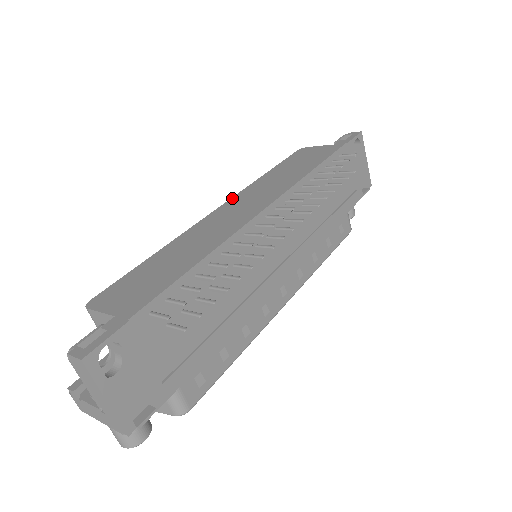
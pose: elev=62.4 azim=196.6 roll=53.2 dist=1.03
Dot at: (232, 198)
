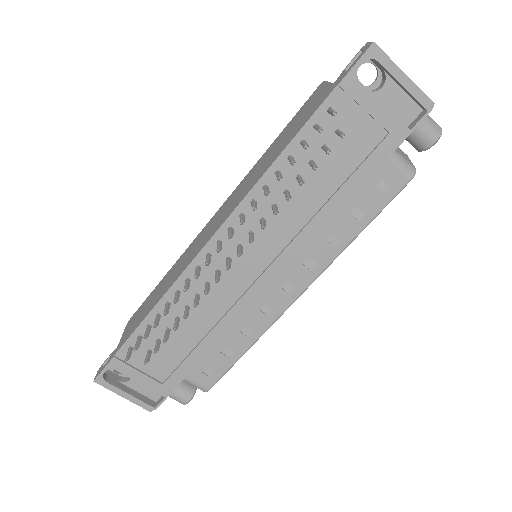
Dot at: (228, 198)
